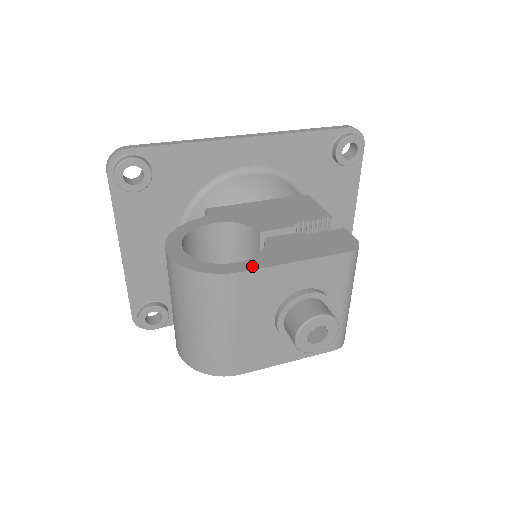
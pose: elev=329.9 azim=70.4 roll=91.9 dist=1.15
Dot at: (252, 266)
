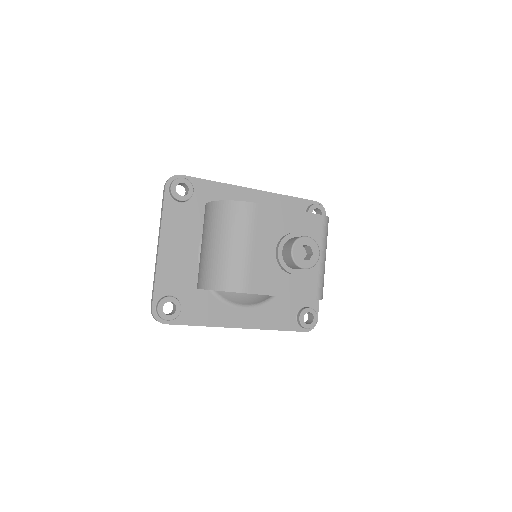
Dot at: (264, 205)
